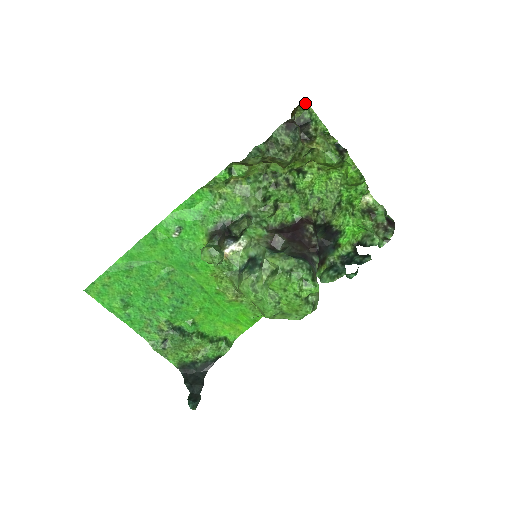
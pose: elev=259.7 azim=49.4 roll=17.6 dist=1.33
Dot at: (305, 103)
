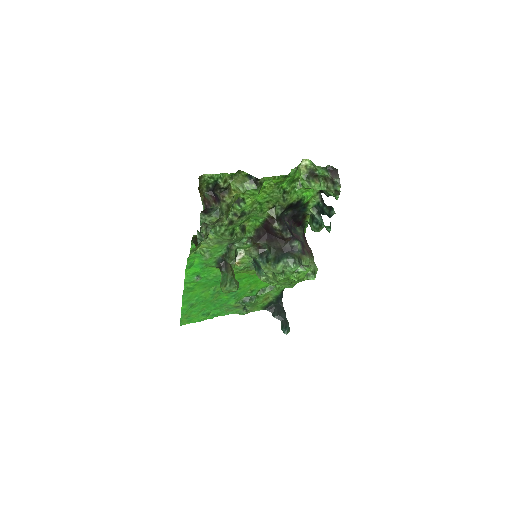
Dot at: (202, 177)
